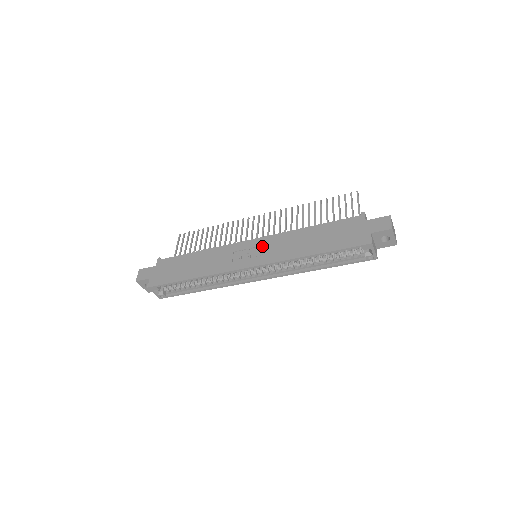
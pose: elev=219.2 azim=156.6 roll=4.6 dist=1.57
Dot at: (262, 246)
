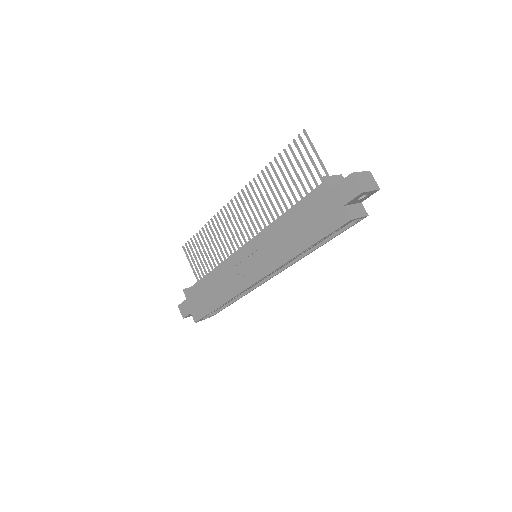
Dot at: (253, 253)
